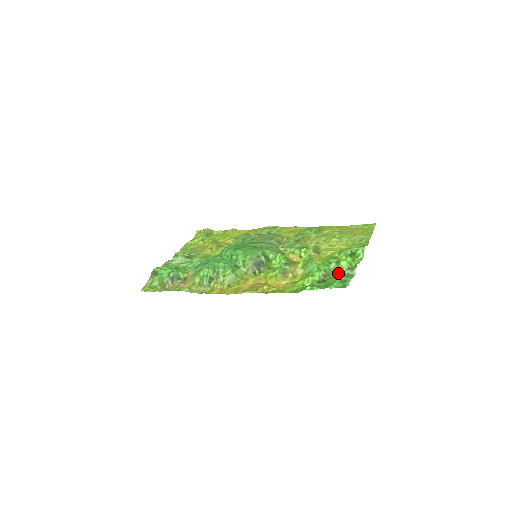
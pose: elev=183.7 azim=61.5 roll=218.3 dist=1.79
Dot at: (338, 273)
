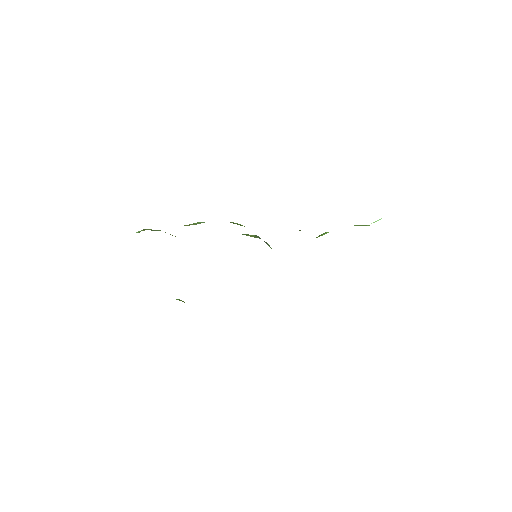
Dot at: occluded
